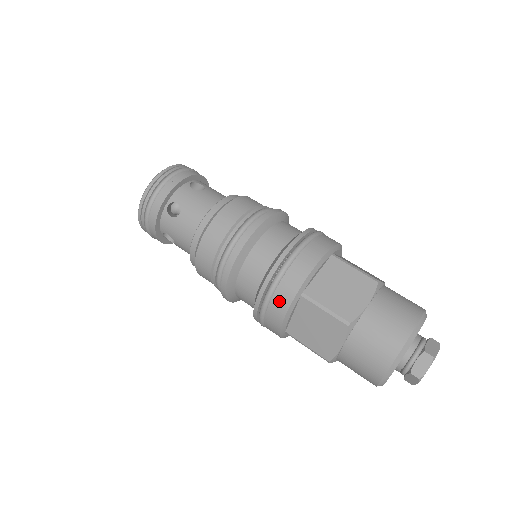
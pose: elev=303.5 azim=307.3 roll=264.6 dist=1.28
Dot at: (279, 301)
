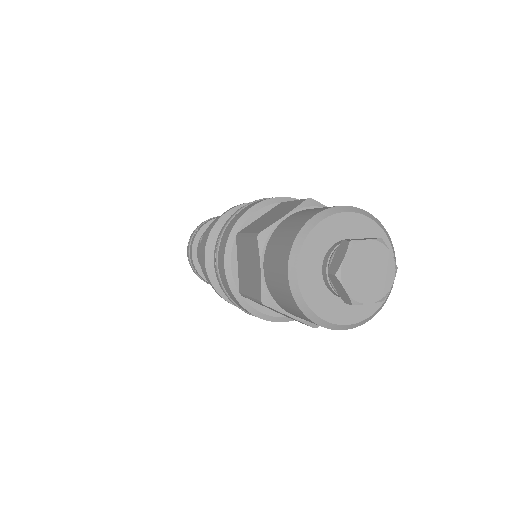
Dot at: (221, 250)
